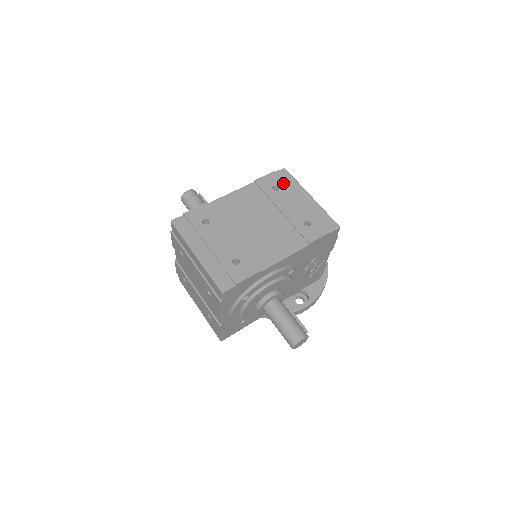
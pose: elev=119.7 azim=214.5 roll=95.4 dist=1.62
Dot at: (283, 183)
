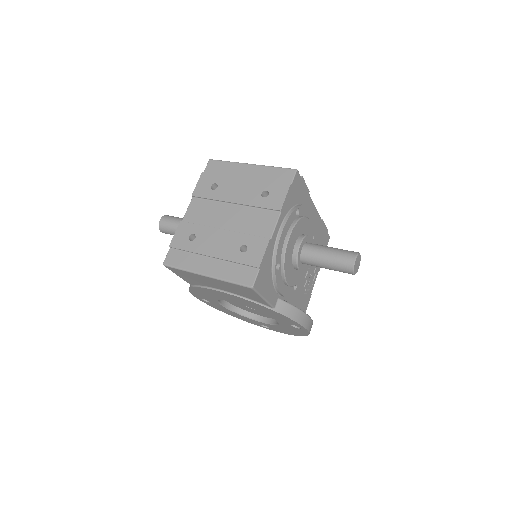
Dot at: occluded
